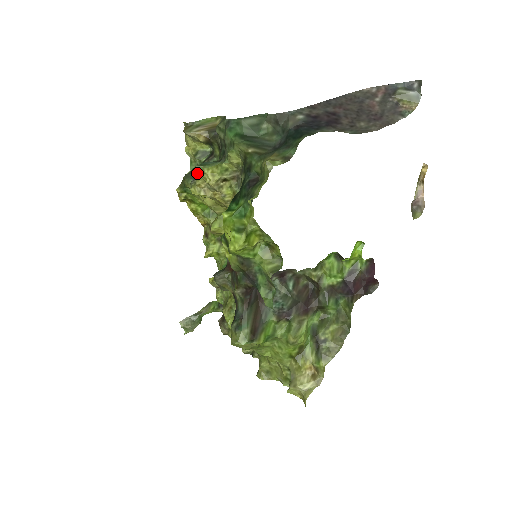
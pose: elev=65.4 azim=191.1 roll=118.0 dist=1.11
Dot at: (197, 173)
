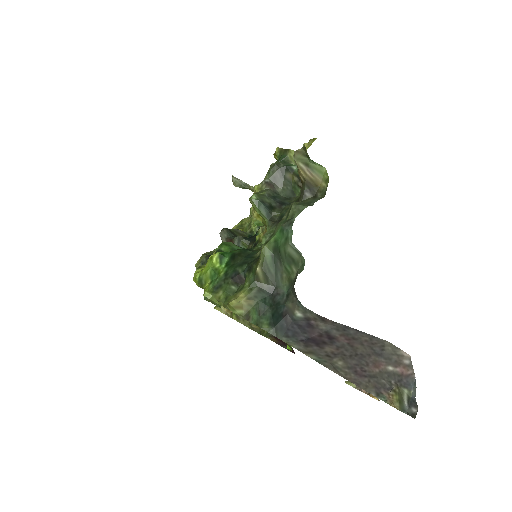
Dot at: (251, 200)
